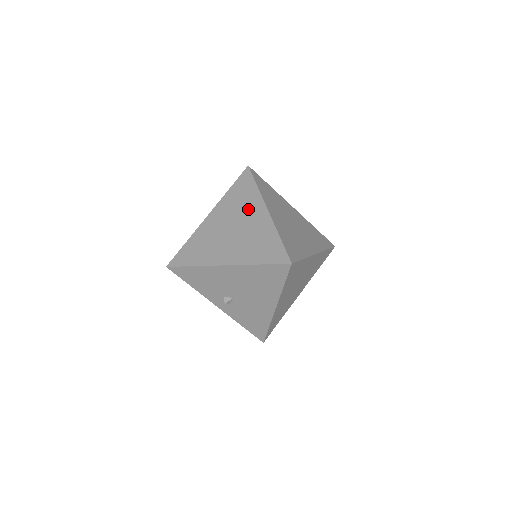
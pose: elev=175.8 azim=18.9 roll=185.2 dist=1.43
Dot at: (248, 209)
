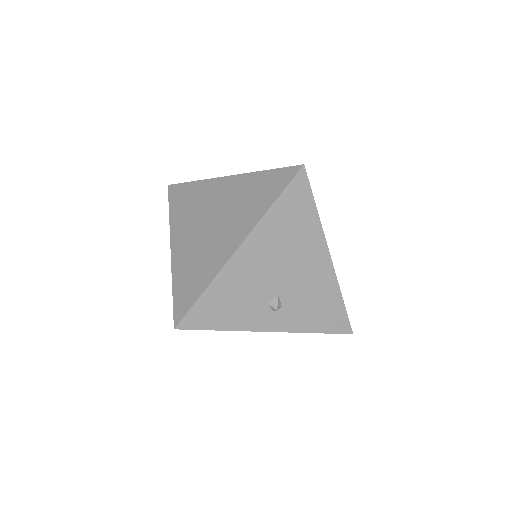
Dot at: (207, 198)
